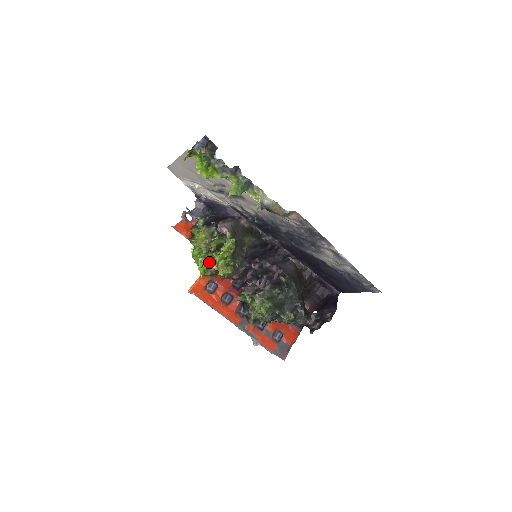
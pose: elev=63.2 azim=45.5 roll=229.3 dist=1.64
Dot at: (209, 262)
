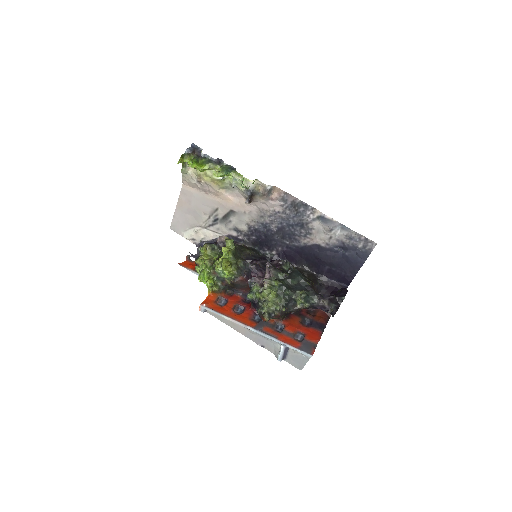
Dot at: (214, 271)
